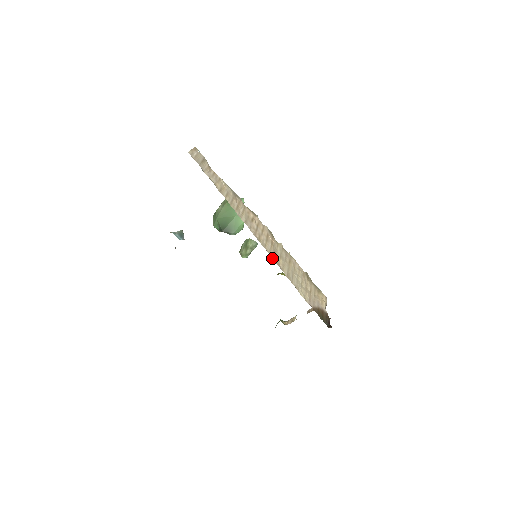
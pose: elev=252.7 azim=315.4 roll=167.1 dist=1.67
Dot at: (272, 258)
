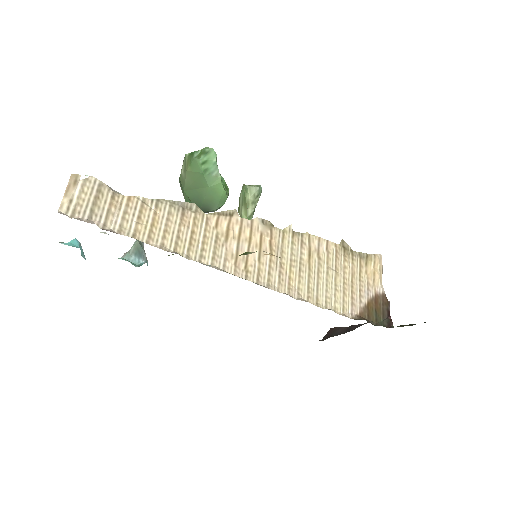
Dot at: (275, 289)
